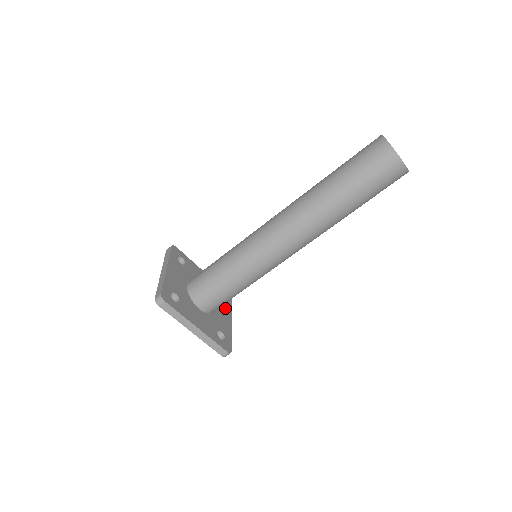
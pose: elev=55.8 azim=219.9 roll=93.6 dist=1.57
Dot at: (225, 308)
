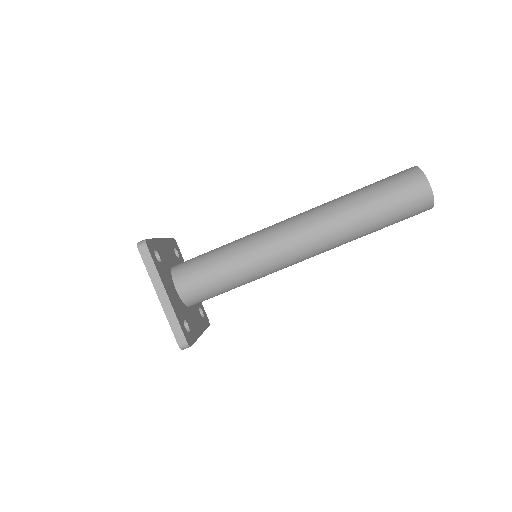
Dot at: (200, 321)
